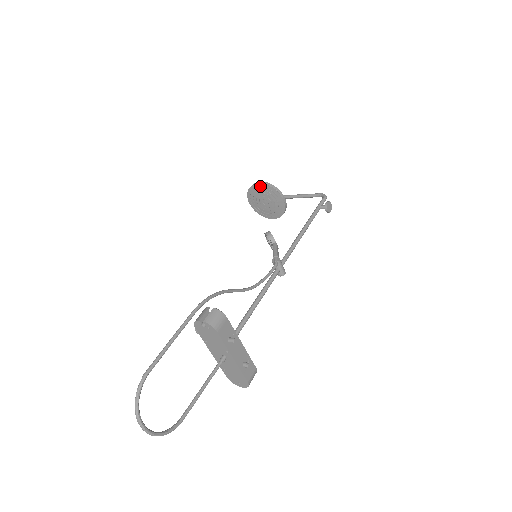
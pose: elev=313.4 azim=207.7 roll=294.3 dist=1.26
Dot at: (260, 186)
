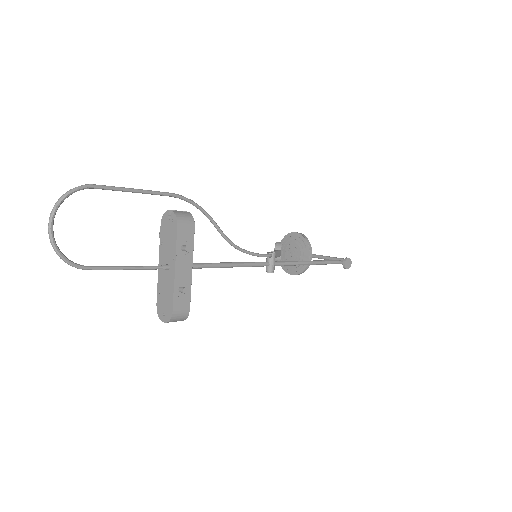
Dot at: (296, 235)
